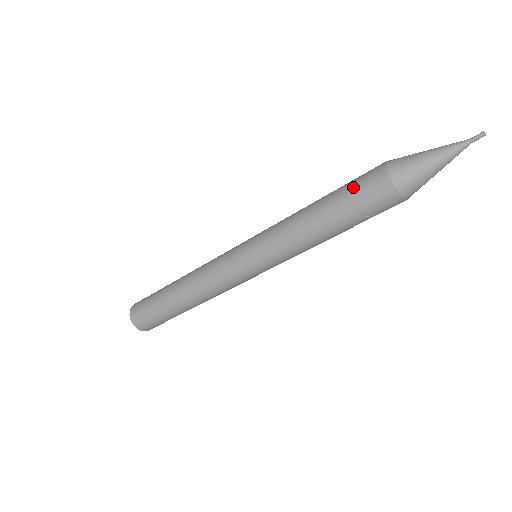
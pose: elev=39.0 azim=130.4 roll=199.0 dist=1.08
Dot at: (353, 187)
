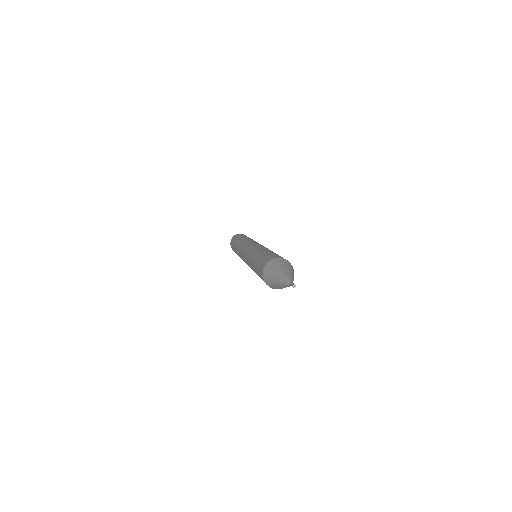
Dot at: occluded
